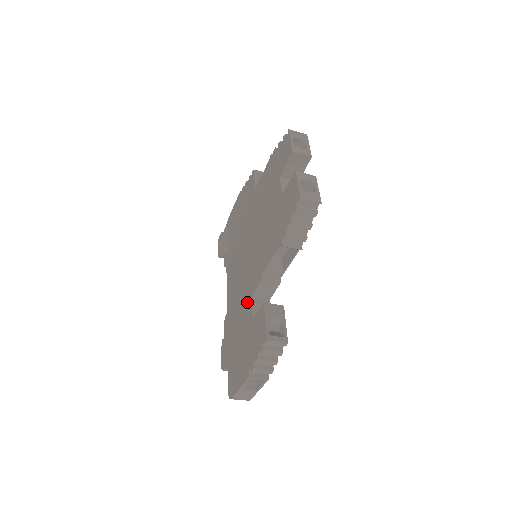
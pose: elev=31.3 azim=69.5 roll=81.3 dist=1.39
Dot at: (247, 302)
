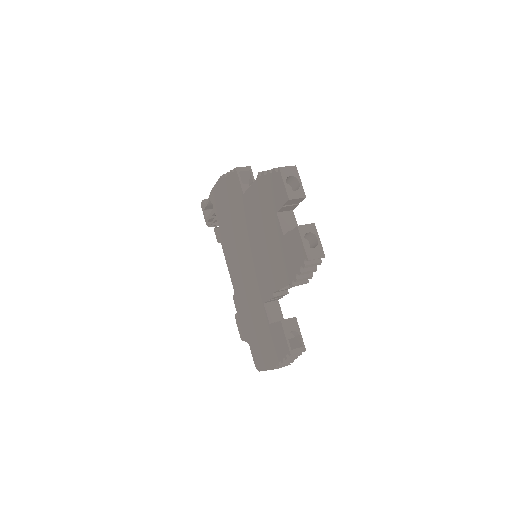
Dot at: (259, 304)
